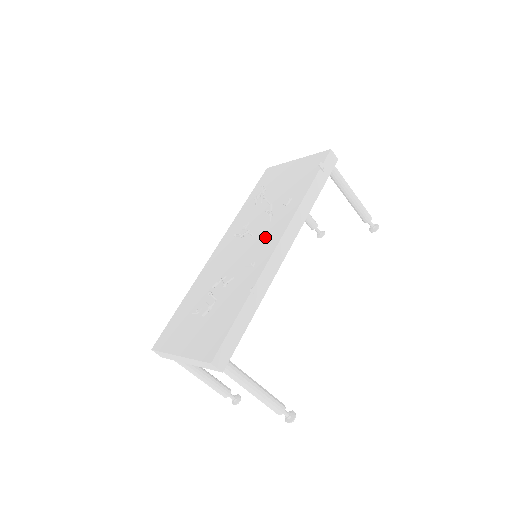
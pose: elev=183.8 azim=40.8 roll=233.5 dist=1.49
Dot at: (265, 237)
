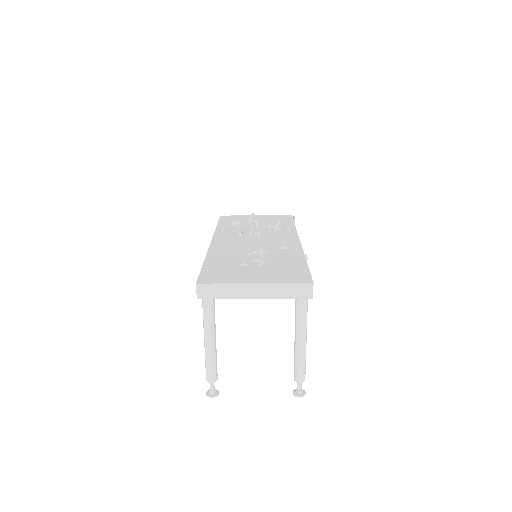
Dot at: (278, 239)
